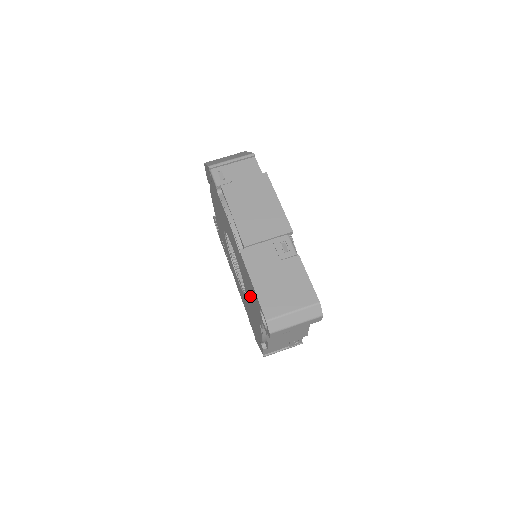
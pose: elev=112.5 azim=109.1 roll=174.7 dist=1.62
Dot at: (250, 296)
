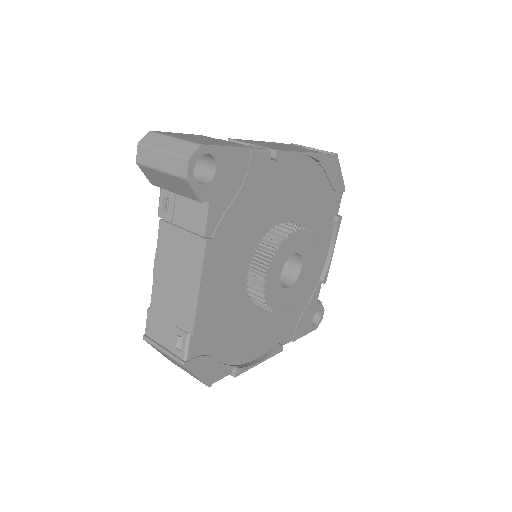
Dot at: occluded
